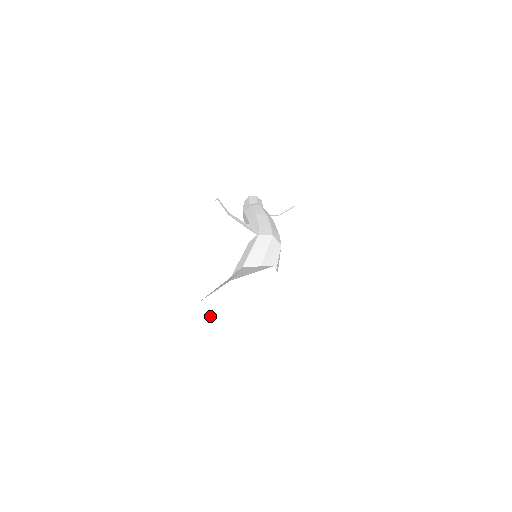
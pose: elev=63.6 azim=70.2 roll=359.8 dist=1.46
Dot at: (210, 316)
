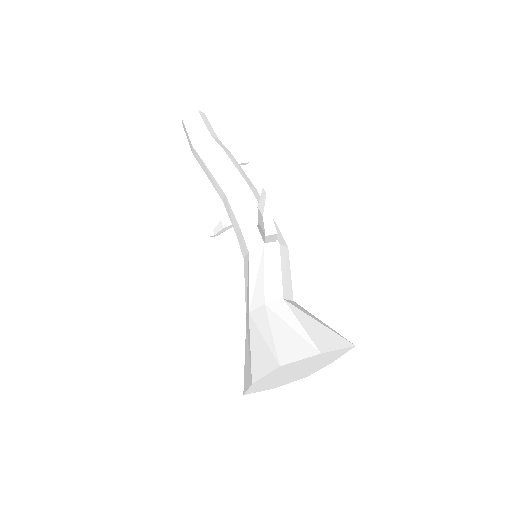
Dot at: (273, 373)
